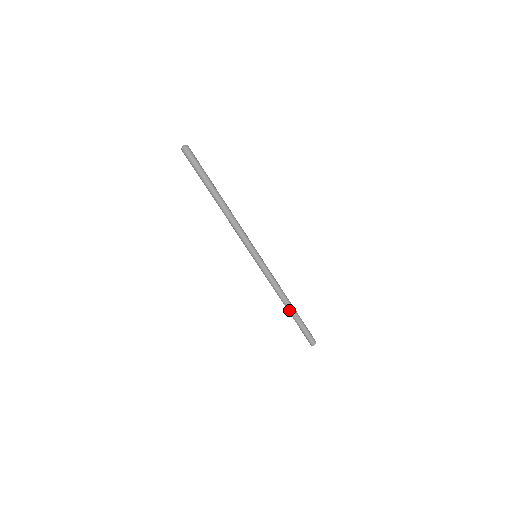
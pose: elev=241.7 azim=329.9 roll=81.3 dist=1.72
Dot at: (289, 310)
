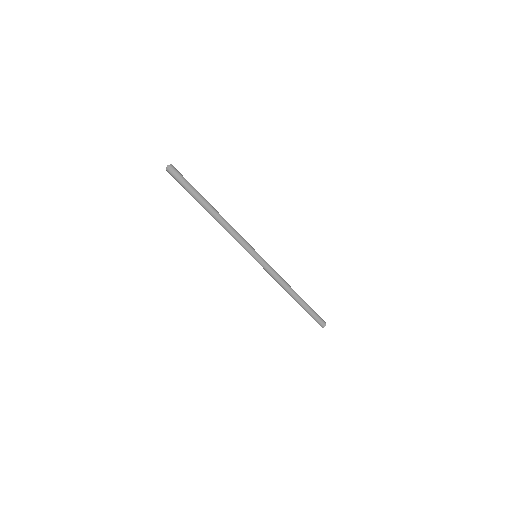
Dot at: (297, 299)
